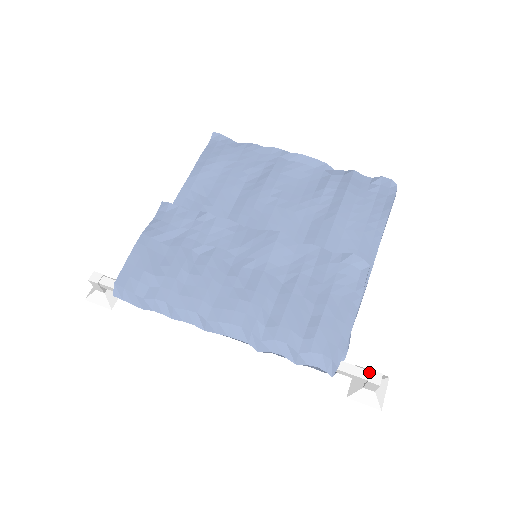
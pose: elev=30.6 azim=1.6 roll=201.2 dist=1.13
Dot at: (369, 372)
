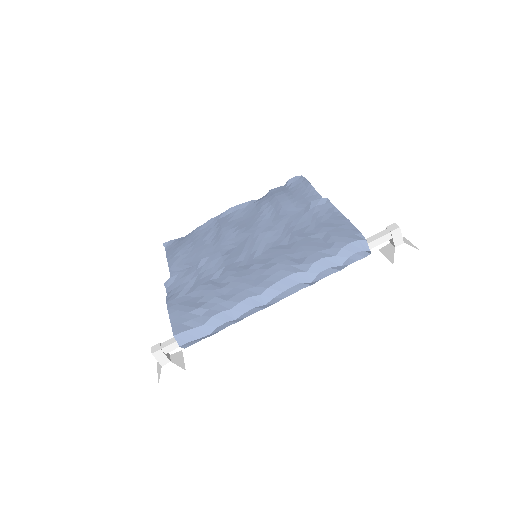
Dot at: (386, 229)
